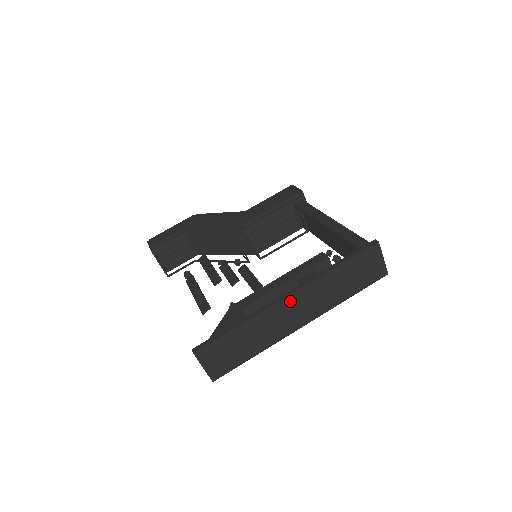
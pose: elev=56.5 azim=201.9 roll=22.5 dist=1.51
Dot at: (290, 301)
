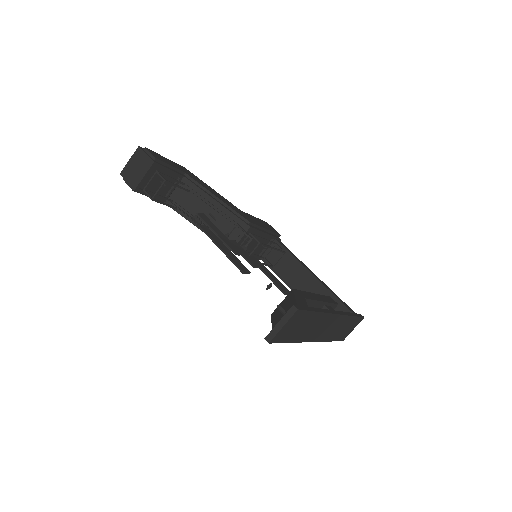
Dot at: (333, 318)
